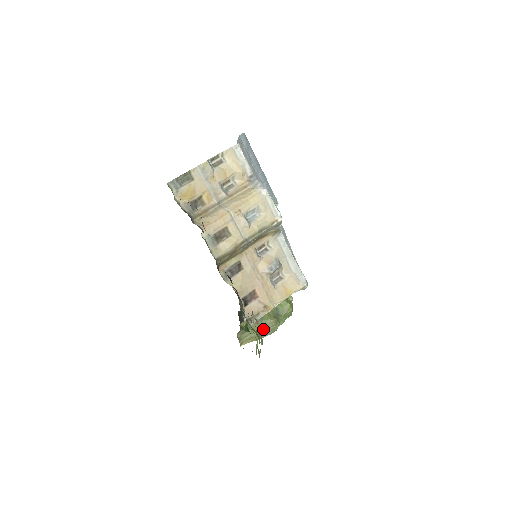
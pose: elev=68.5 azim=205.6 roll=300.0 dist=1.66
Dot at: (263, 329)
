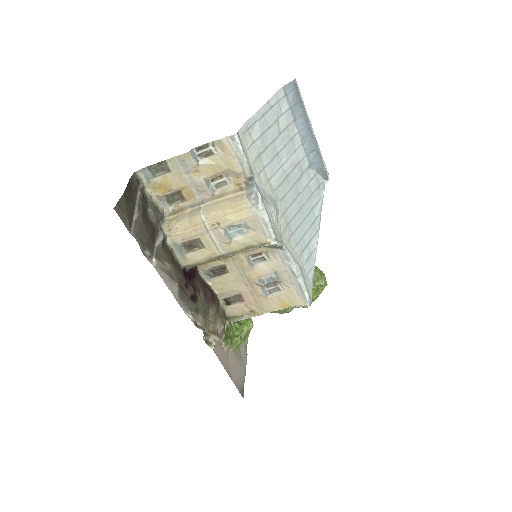
Dot at: occluded
